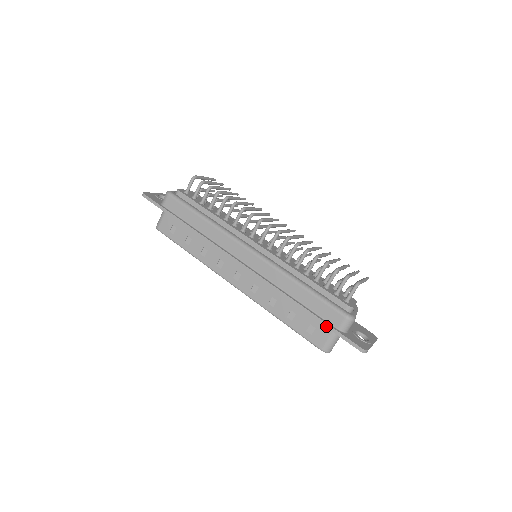
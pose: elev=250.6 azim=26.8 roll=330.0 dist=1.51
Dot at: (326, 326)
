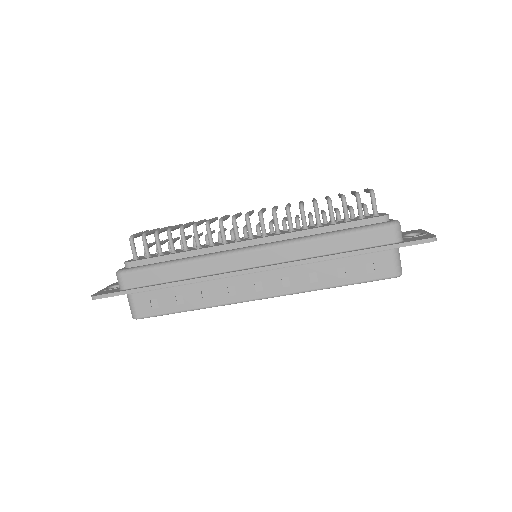
Dot at: (383, 249)
